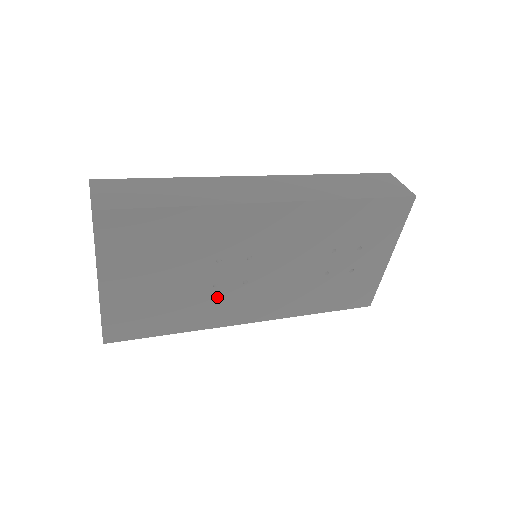
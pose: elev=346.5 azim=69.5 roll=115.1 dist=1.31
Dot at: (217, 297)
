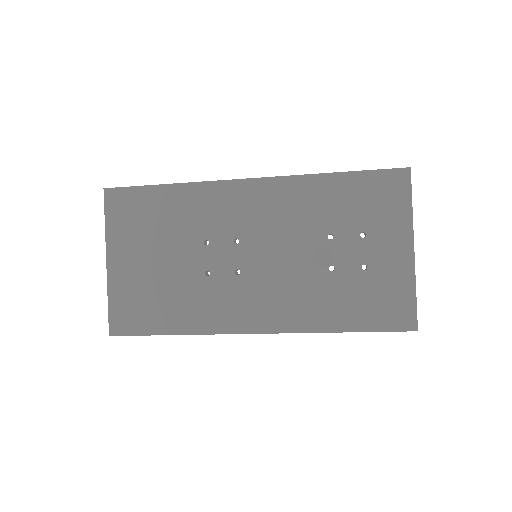
Dot at: (211, 289)
